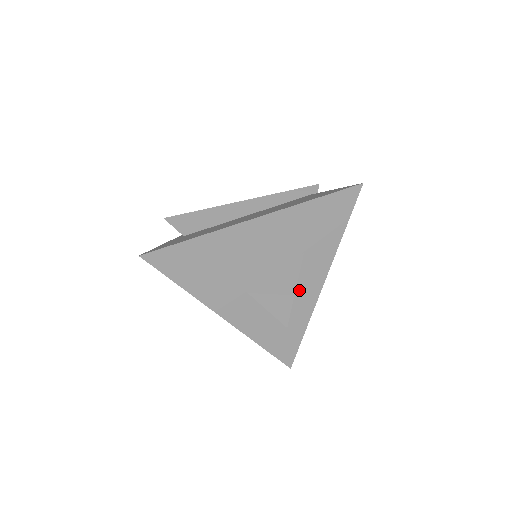
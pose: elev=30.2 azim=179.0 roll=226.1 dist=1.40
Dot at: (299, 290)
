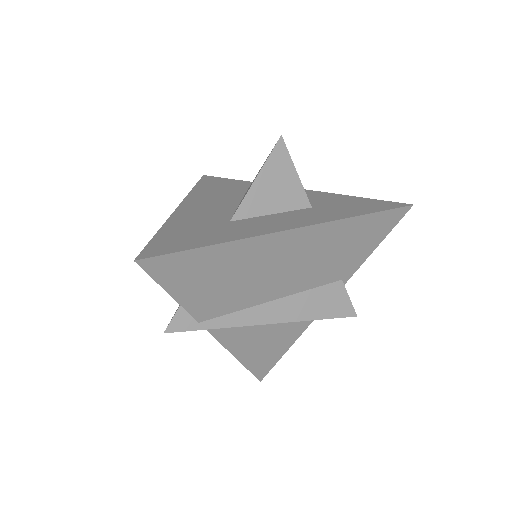
Dot at: occluded
